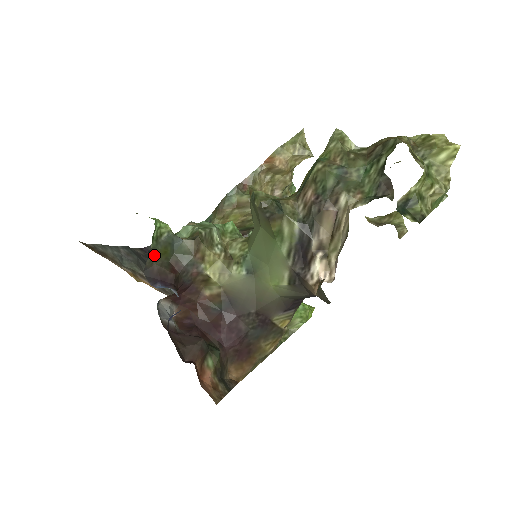
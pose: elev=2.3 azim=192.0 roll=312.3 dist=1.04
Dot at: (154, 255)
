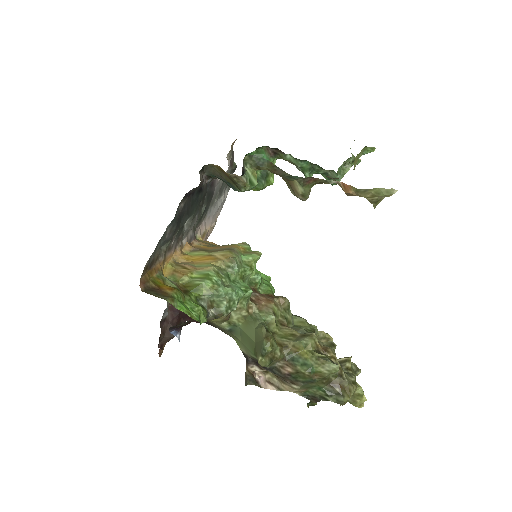
Dot at: occluded
